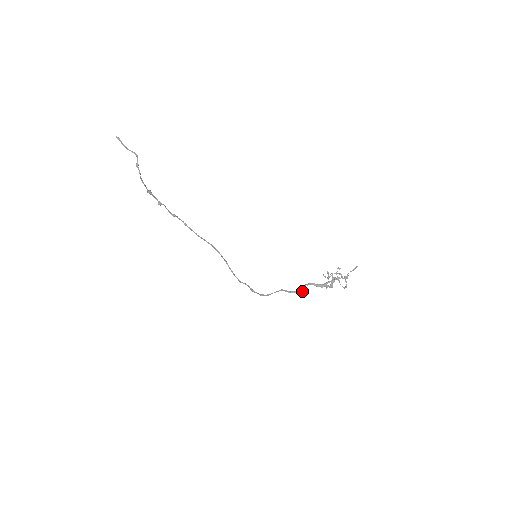
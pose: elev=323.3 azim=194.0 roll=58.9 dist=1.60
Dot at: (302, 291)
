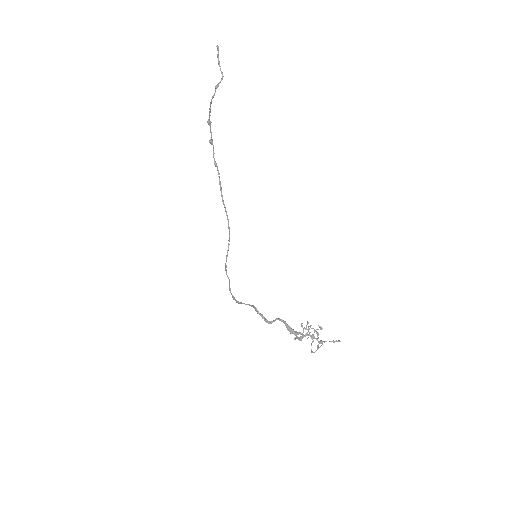
Dot at: (270, 322)
